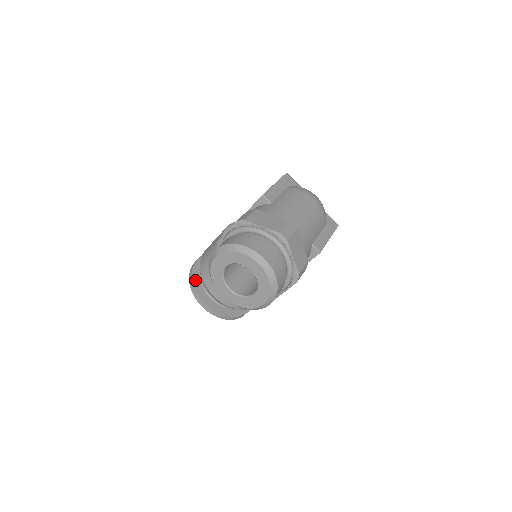
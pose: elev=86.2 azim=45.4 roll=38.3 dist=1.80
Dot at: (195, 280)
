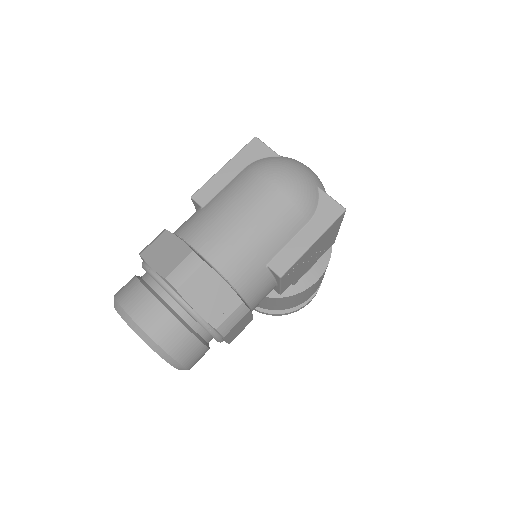
Dot at: occluded
